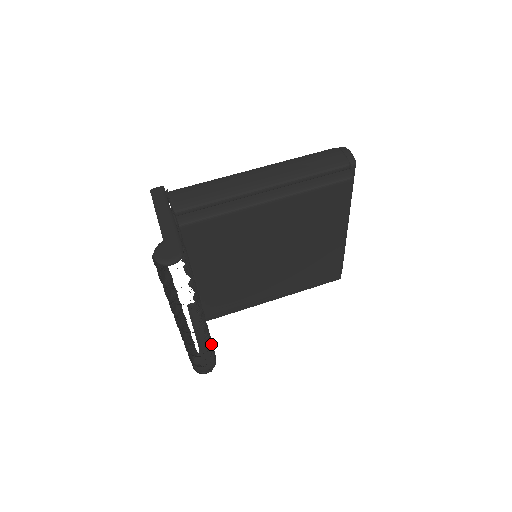
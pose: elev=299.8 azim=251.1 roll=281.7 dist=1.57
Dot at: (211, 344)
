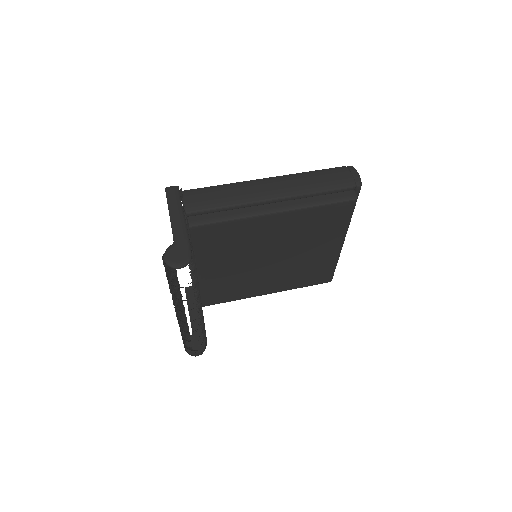
Dot at: (204, 331)
